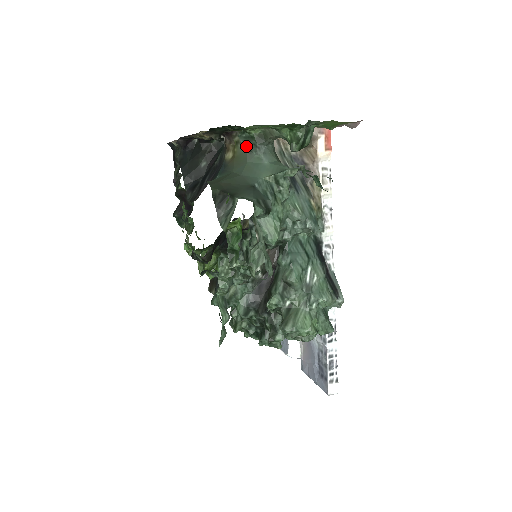
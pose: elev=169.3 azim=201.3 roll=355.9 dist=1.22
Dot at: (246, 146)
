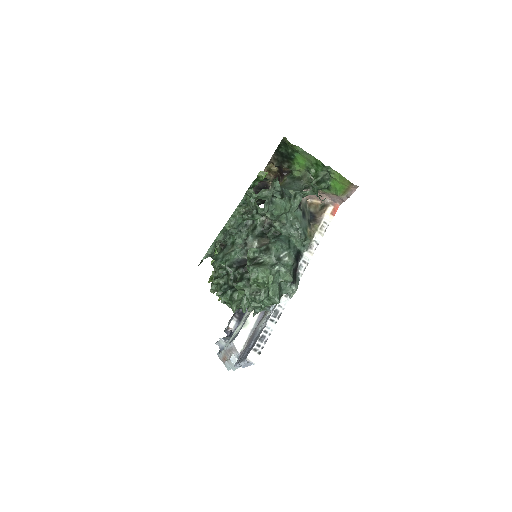
Dot at: (289, 181)
